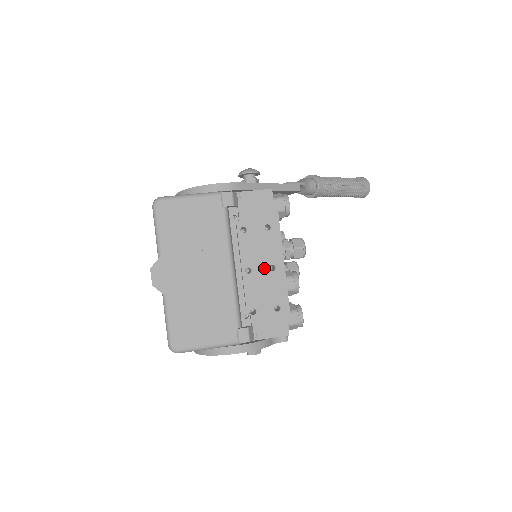
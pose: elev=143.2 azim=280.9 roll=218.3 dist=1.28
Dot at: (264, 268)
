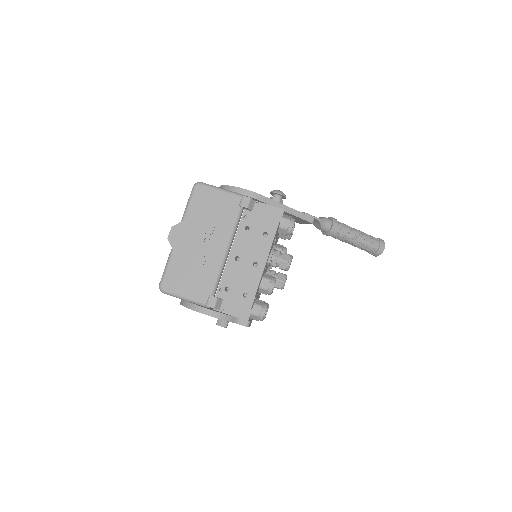
Dot at: (249, 262)
